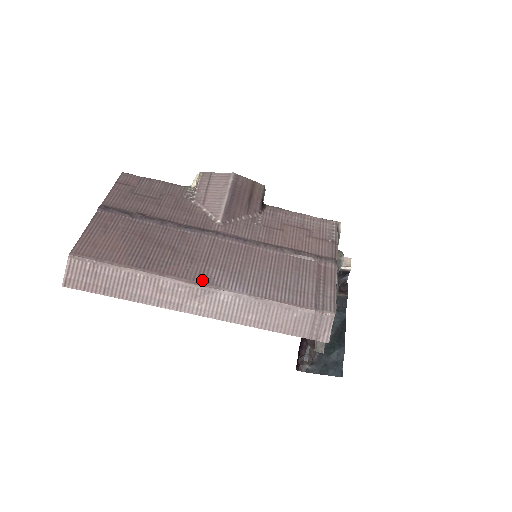
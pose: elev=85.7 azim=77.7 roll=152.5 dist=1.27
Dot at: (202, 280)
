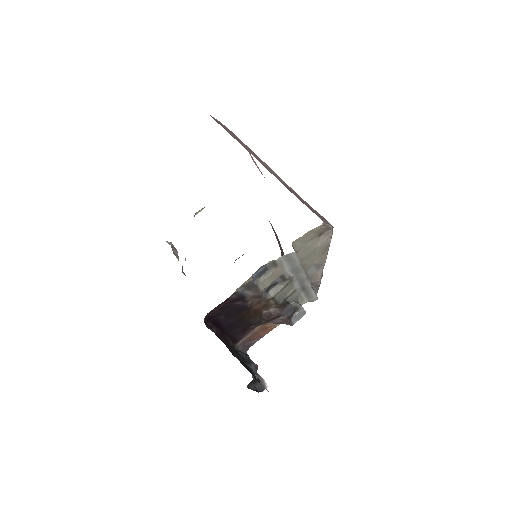
Dot at: occluded
